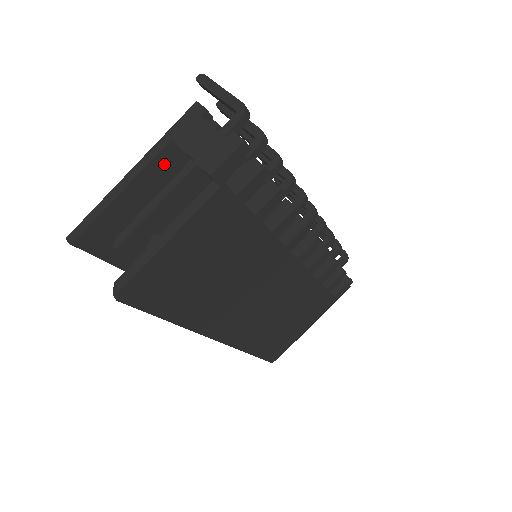
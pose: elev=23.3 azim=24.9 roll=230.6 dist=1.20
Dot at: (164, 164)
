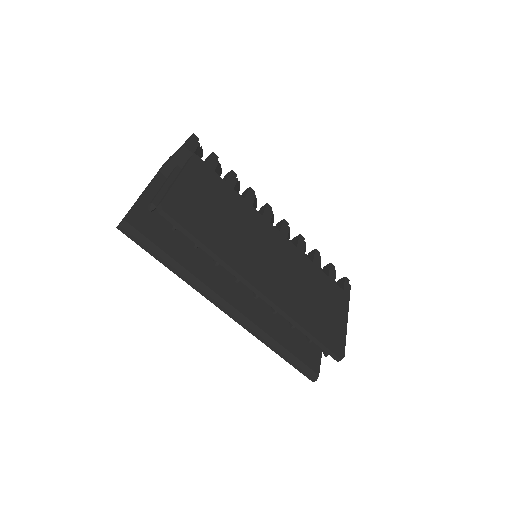
Dot at: (161, 185)
